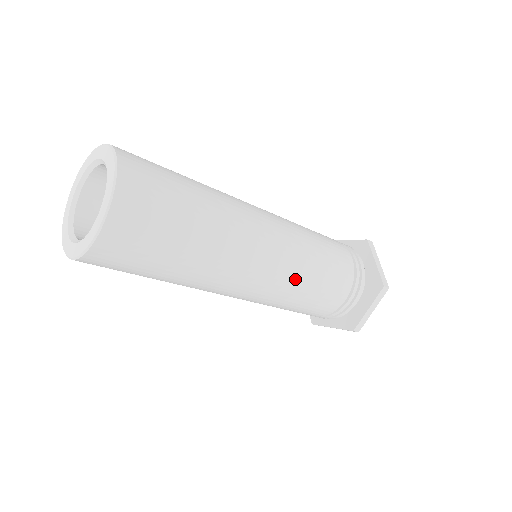
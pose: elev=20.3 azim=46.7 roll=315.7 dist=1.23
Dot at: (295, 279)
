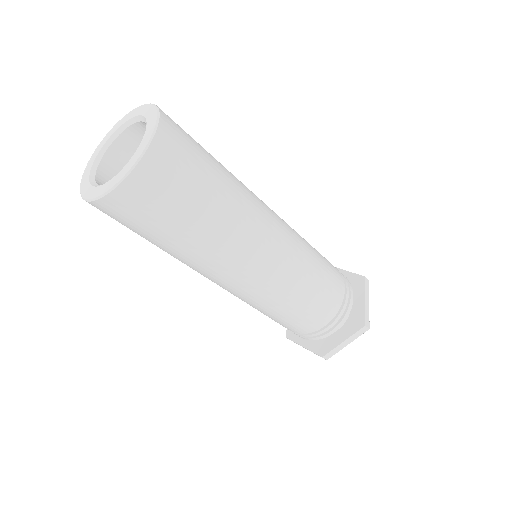
Dot at: (285, 290)
